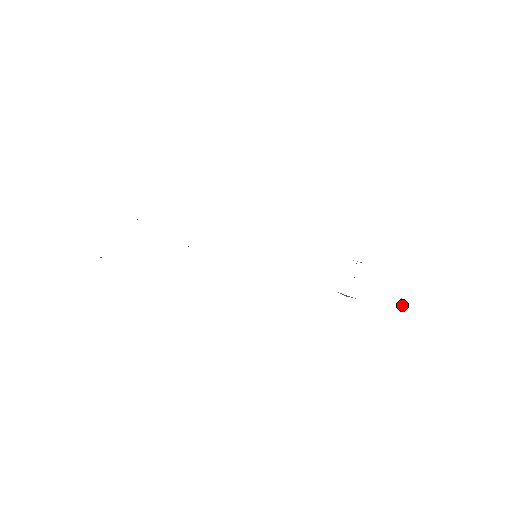
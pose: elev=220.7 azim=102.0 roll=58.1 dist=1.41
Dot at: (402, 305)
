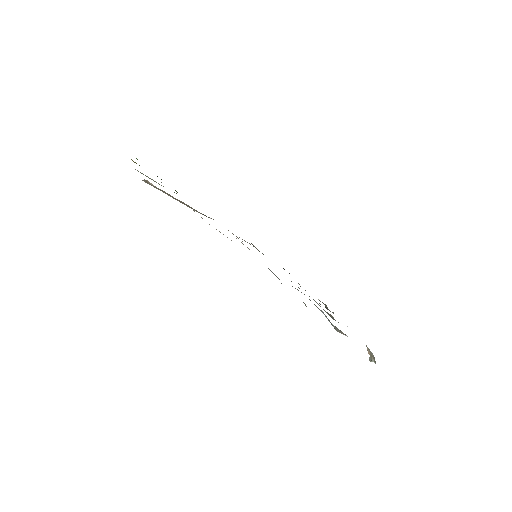
Dot at: (372, 358)
